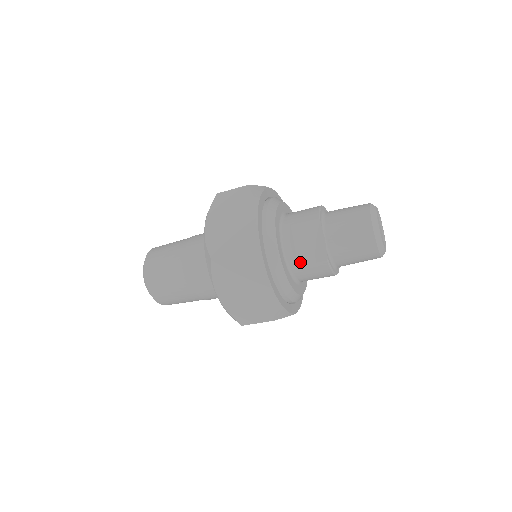
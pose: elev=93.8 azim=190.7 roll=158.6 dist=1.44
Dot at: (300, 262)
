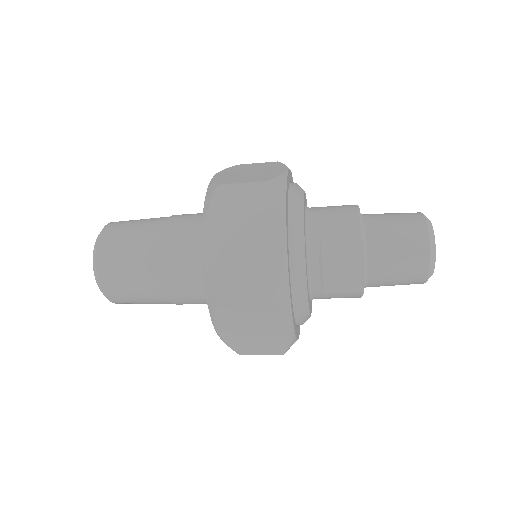
Dot at: (326, 288)
